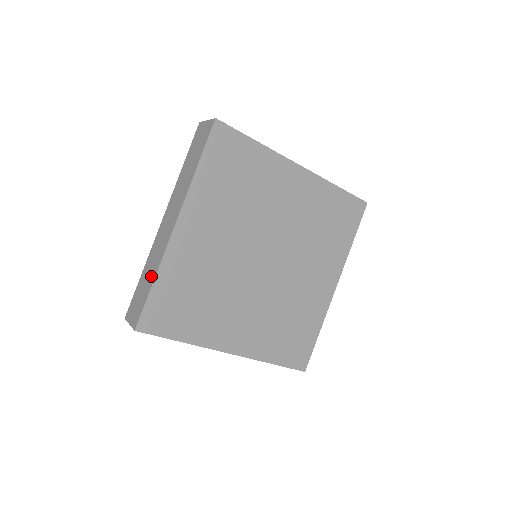
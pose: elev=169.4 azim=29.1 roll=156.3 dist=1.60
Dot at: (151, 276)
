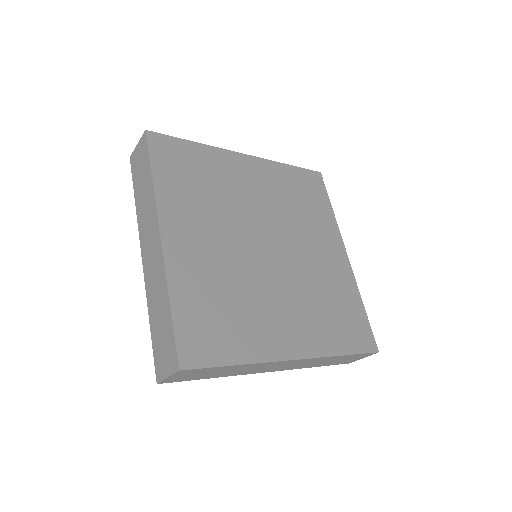
Dot at: occluded
